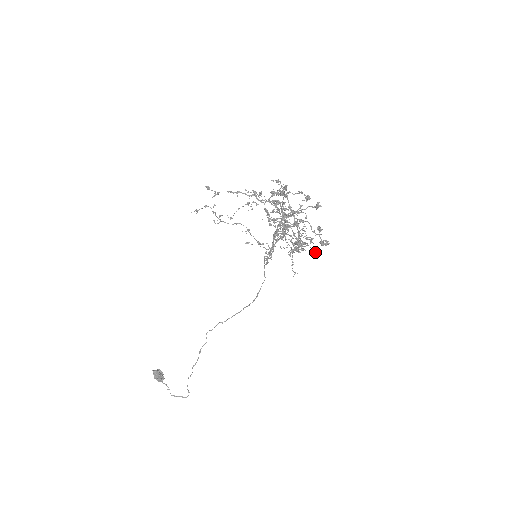
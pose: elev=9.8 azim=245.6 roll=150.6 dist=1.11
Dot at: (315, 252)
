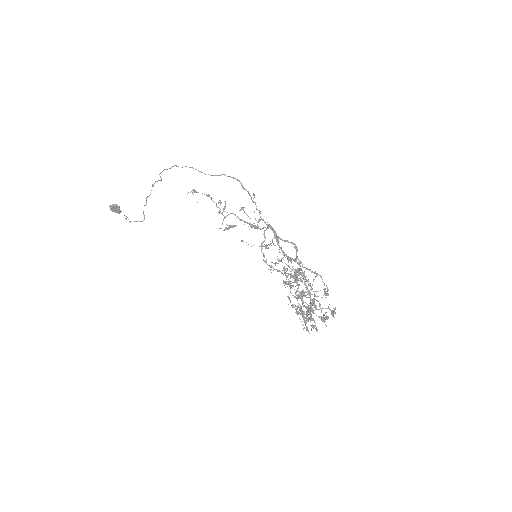
Dot at: occluded
